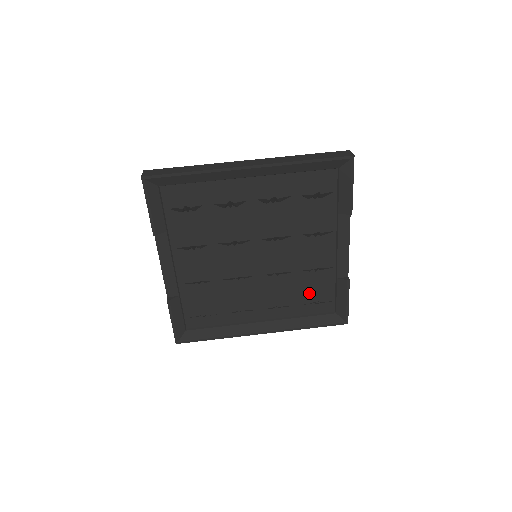
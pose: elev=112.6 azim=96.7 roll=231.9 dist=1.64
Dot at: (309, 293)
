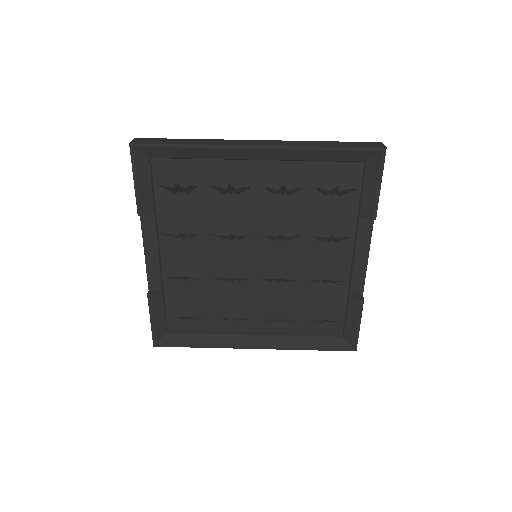
Dot at: (314, 308)
